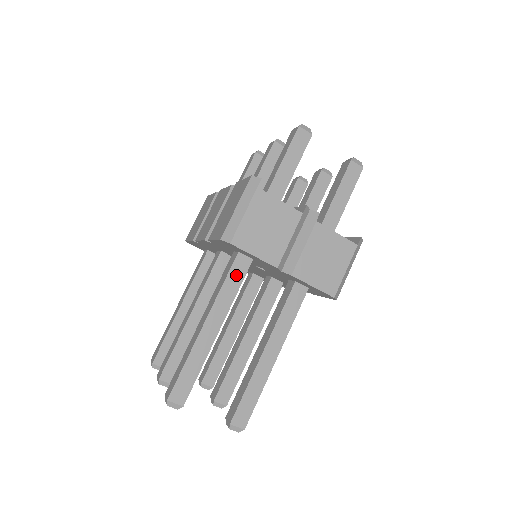
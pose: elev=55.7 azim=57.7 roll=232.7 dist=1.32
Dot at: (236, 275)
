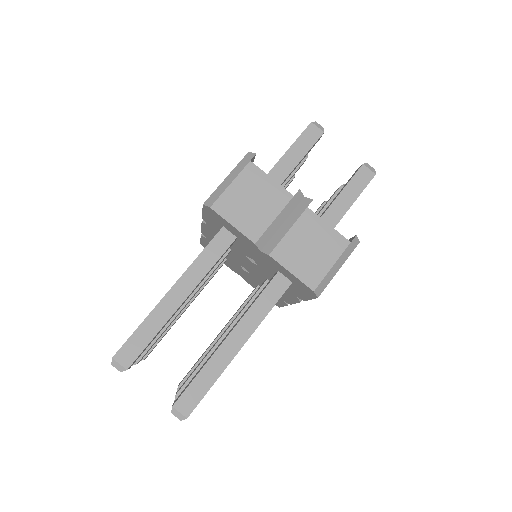
Dot at: (215, 249)
